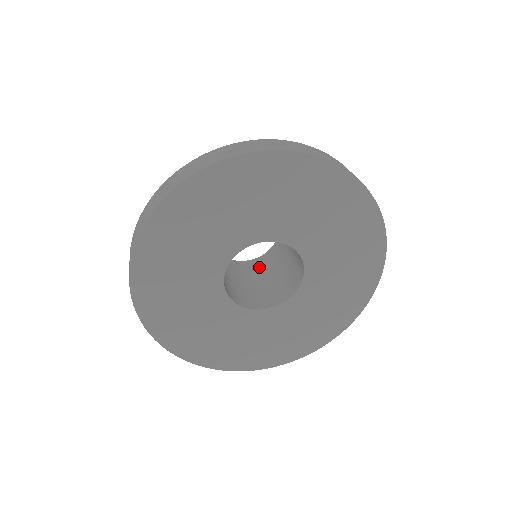
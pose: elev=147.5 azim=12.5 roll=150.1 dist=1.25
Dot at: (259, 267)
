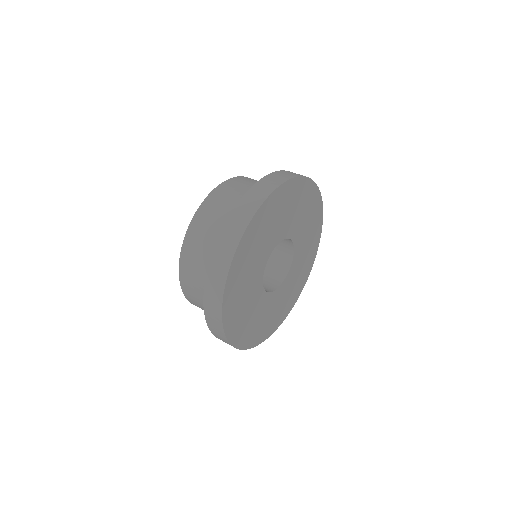
Dot at: occluded
